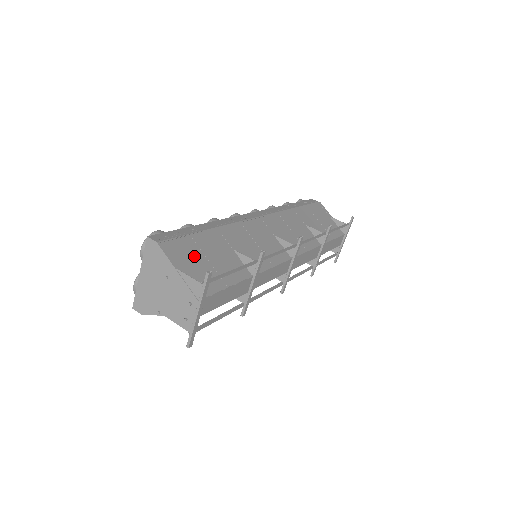
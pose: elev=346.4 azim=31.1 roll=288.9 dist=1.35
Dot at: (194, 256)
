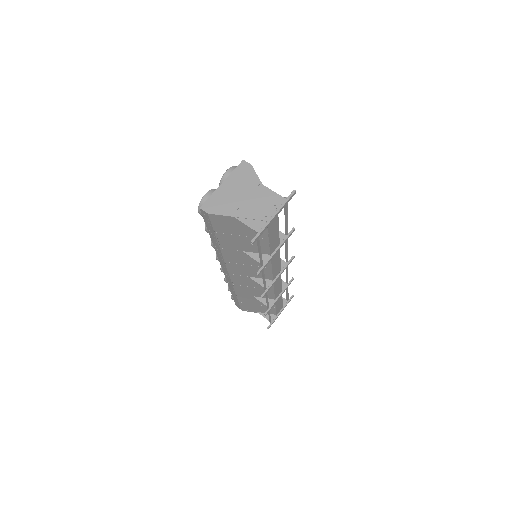
Dot at: occluded
